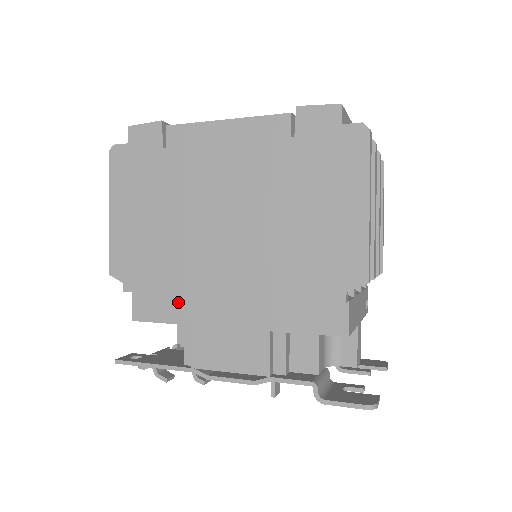
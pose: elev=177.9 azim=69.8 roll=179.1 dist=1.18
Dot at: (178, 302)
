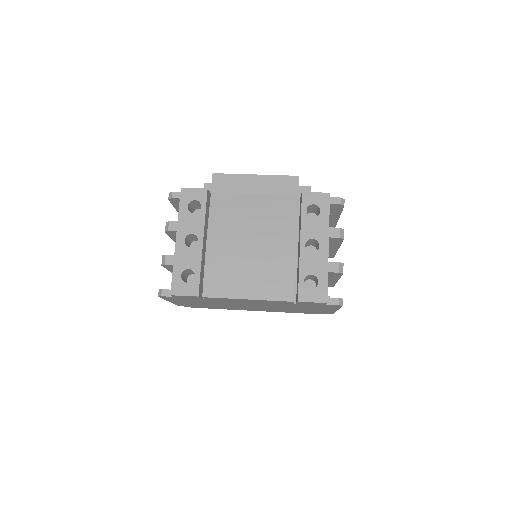
Dot at: occluded
